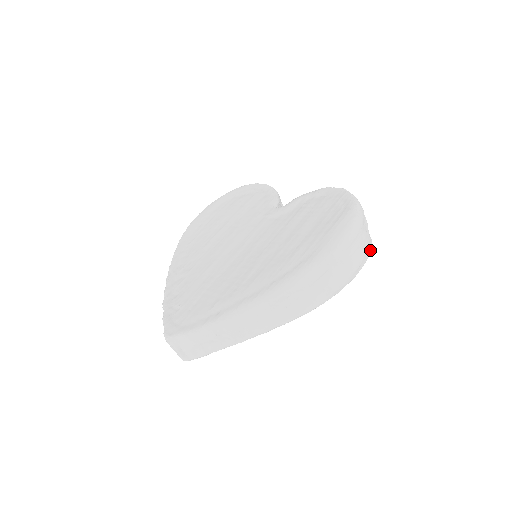
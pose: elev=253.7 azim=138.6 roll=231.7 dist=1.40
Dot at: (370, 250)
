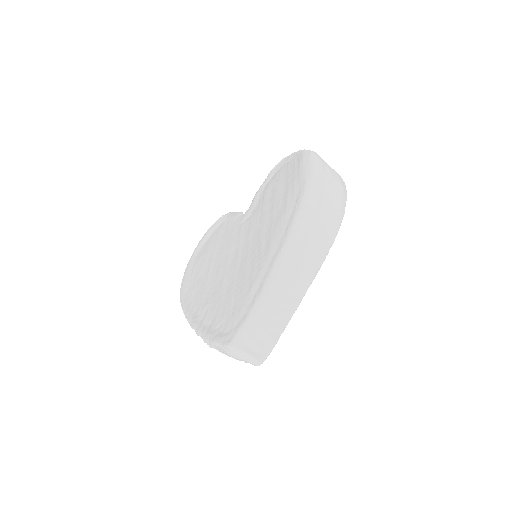
Dot at: occluded
